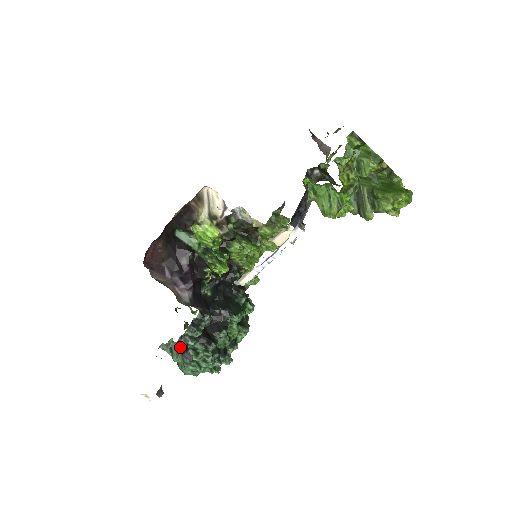
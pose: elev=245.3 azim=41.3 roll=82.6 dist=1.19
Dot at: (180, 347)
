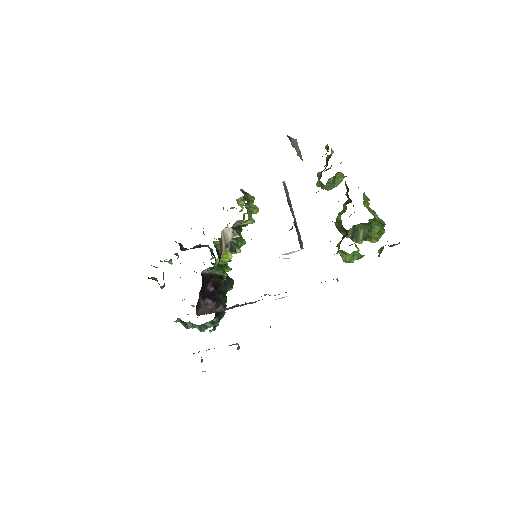
Dot at: occluded
